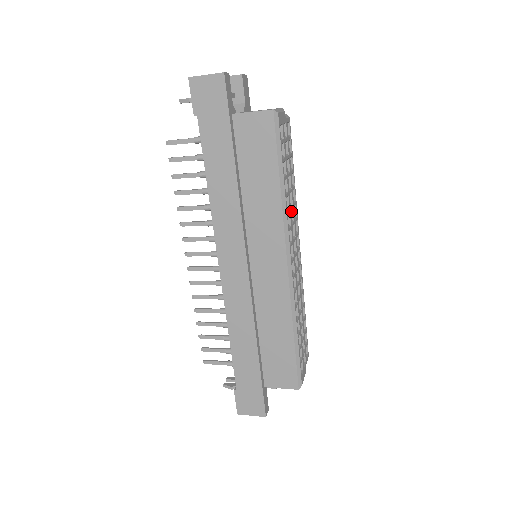
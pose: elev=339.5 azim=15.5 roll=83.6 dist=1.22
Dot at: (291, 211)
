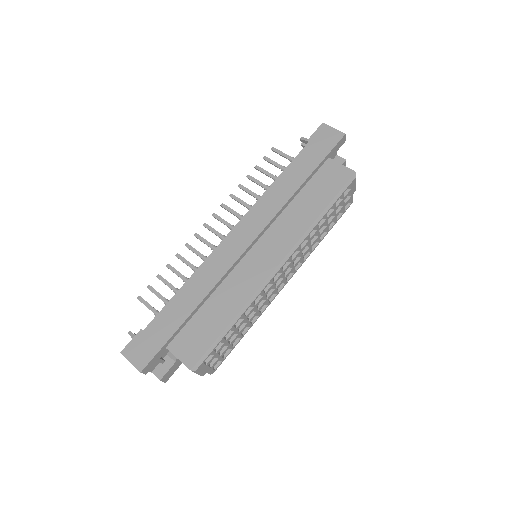
Dot at: (307, 247)
